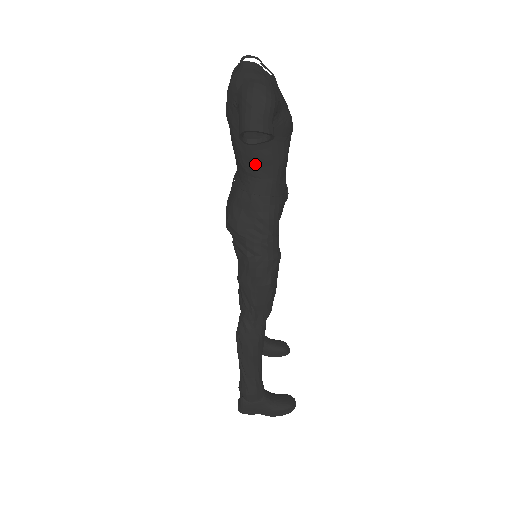
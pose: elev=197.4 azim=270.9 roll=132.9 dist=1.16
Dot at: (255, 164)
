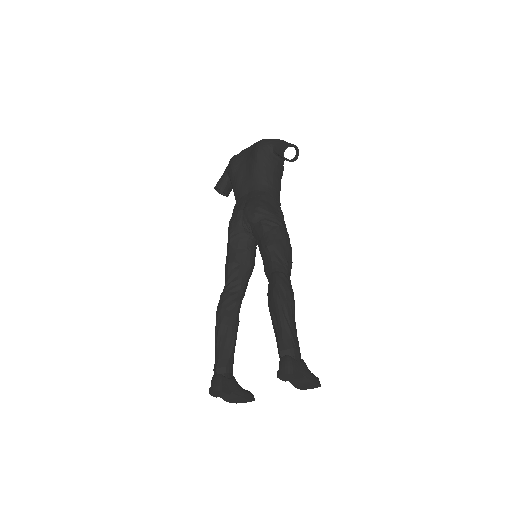
Dot at: (273, 180)
